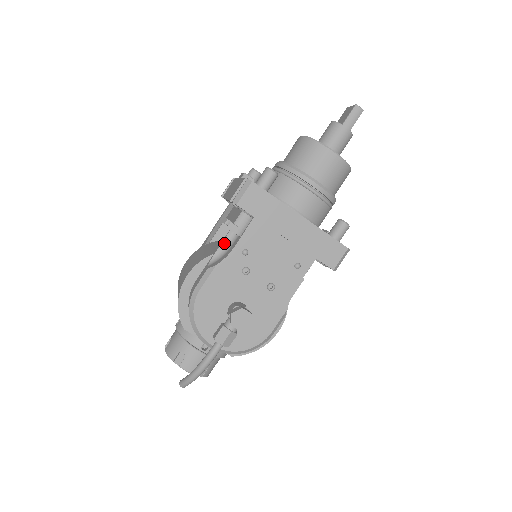
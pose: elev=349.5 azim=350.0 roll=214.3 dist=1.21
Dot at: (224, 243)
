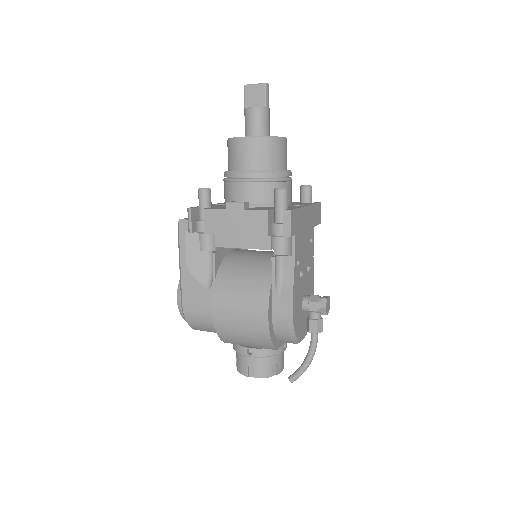
Dot at: (275, 270)
